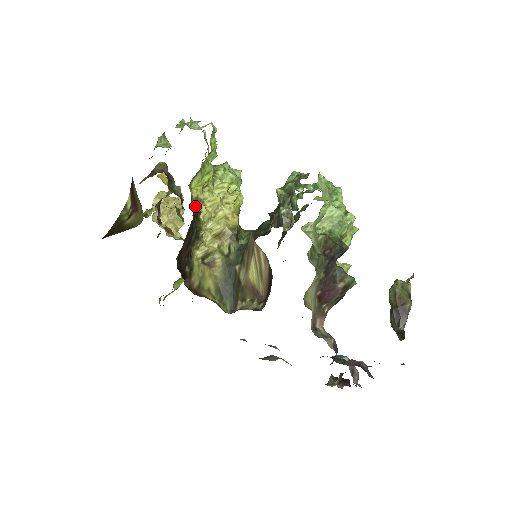
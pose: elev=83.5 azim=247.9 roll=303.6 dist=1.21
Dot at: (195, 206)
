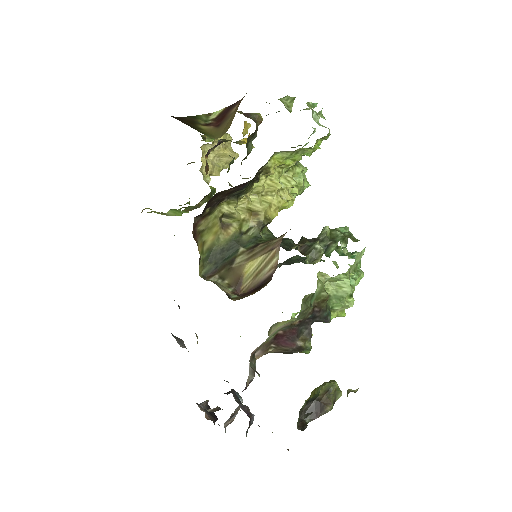
Dot at: (261, 172)
